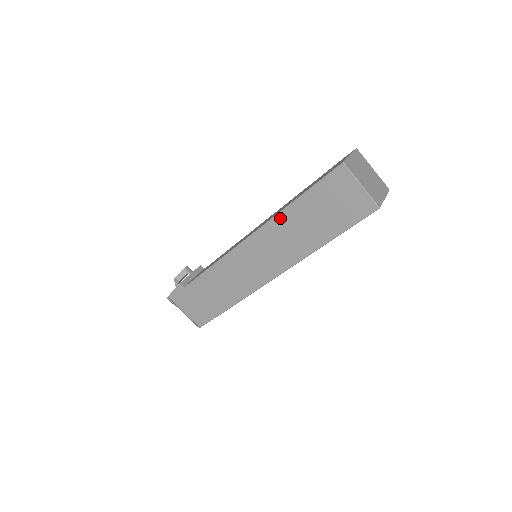
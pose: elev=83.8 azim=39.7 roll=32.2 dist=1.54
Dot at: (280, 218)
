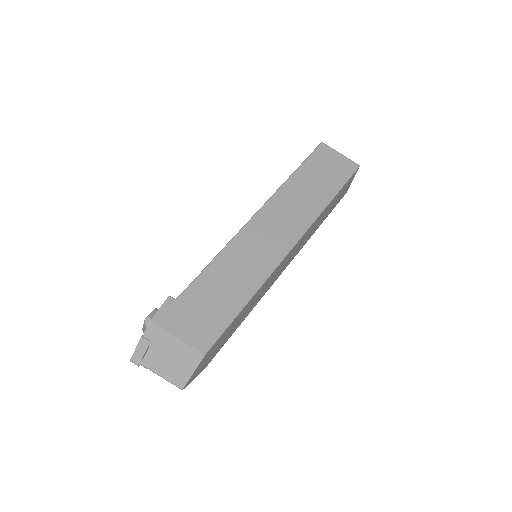
Dot at: (284, 188)
